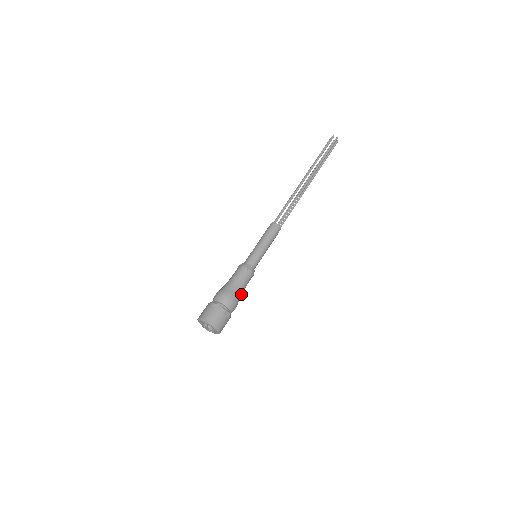
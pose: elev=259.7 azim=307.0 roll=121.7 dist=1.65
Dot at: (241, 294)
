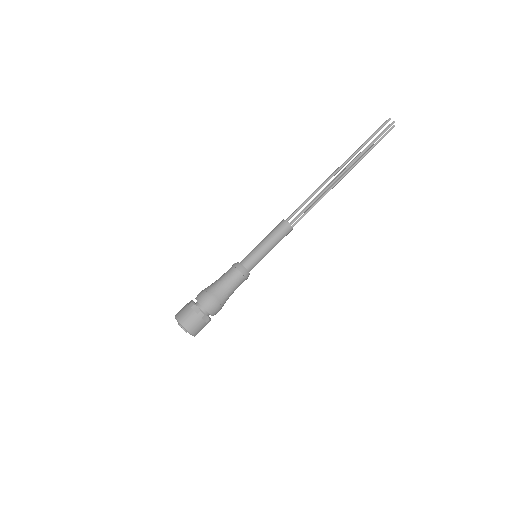
Dot at: (228, 298)
